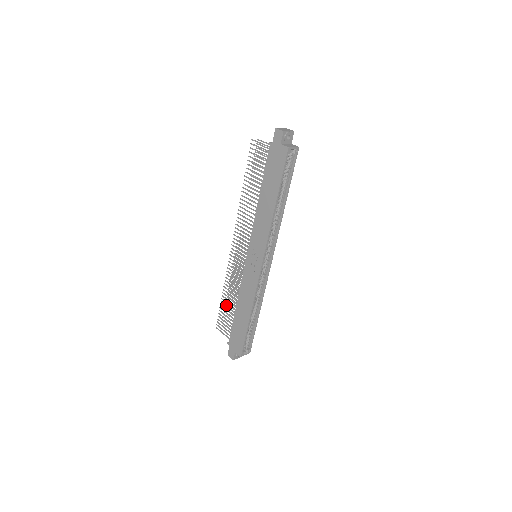
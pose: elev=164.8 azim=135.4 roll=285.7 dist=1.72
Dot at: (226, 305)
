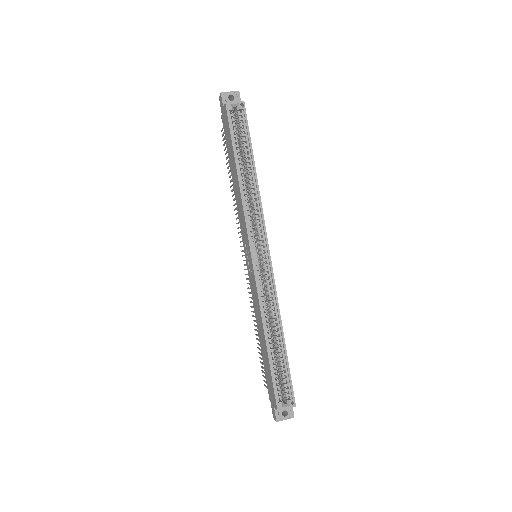
Dot at: (259, 344)
